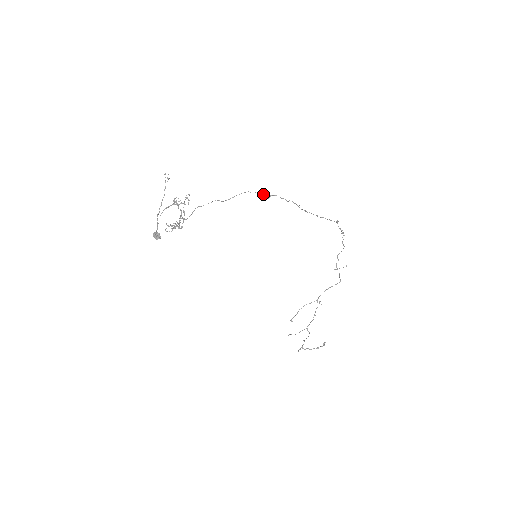
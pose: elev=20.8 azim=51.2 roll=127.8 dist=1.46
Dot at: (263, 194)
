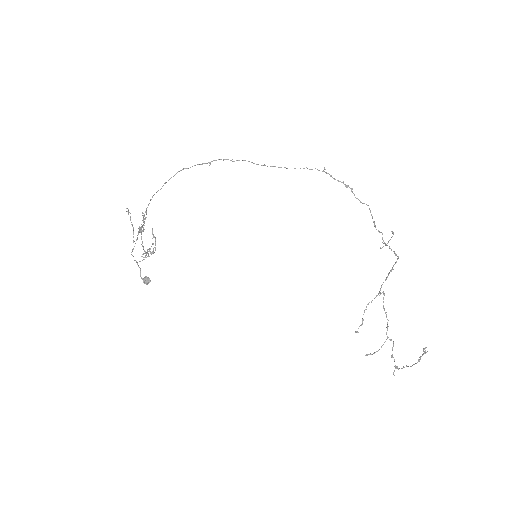
Dot at: (201, 164)
